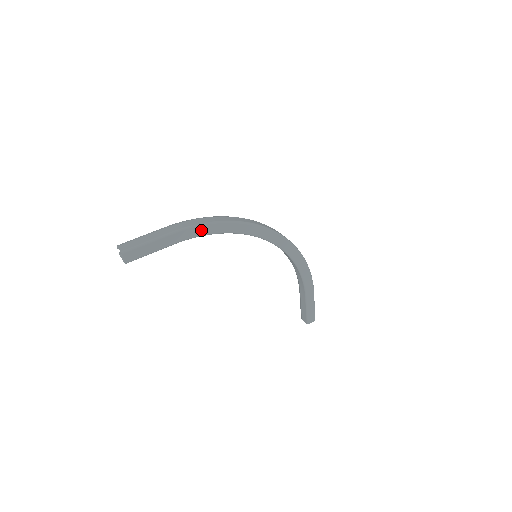
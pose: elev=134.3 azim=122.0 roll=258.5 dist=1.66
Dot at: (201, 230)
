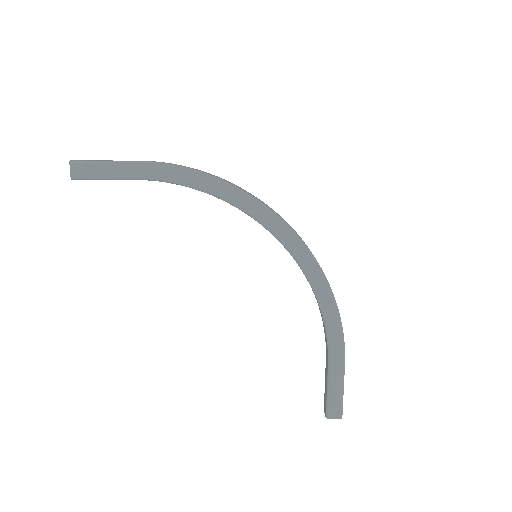
Dot at: (176, 174)
